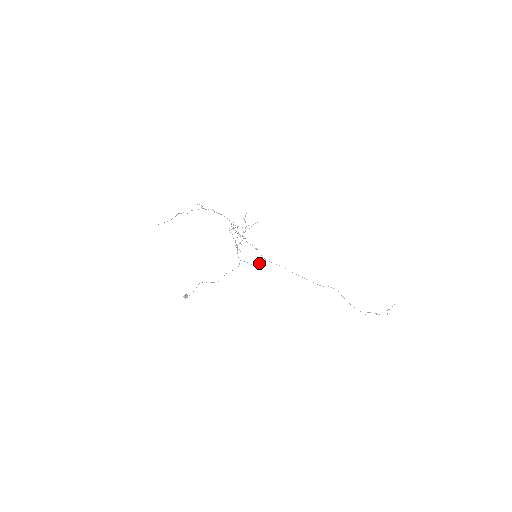
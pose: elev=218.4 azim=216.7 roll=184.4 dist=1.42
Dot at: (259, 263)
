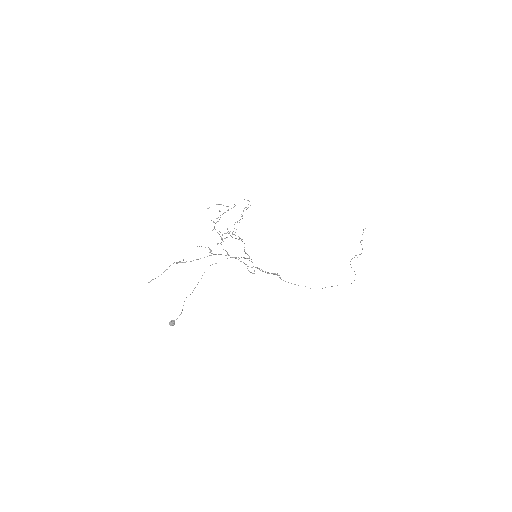
Dot at: occluded
